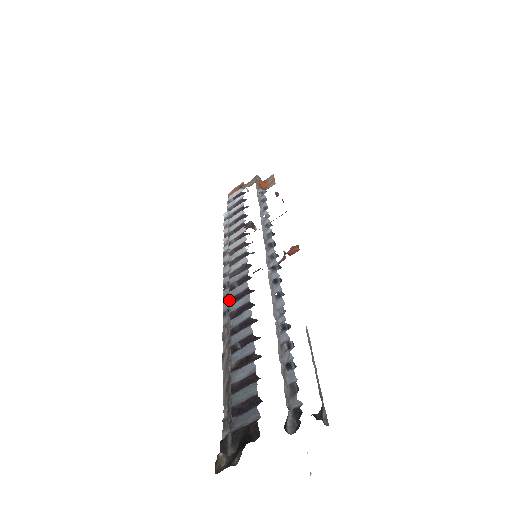
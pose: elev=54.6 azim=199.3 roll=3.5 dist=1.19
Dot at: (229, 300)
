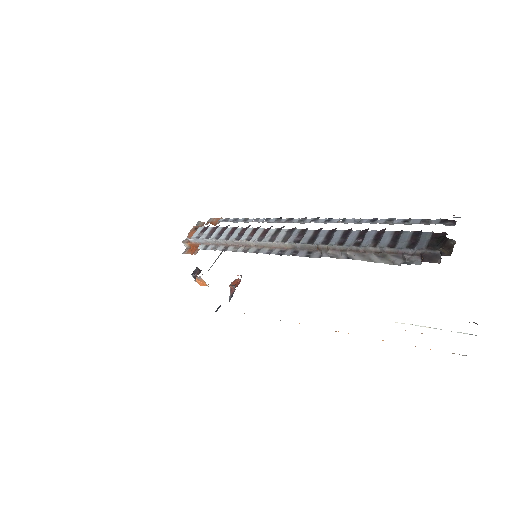
Dot at: (308, 243)
